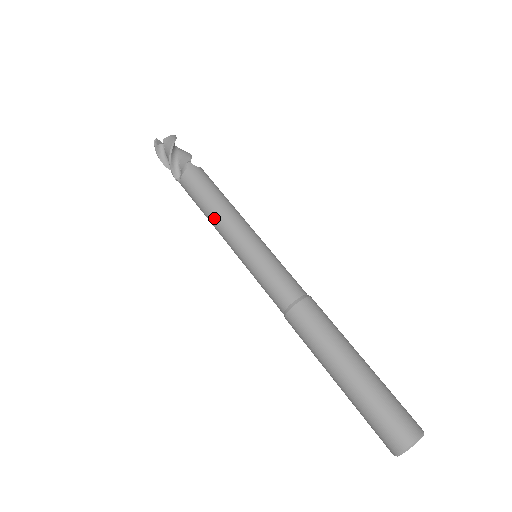
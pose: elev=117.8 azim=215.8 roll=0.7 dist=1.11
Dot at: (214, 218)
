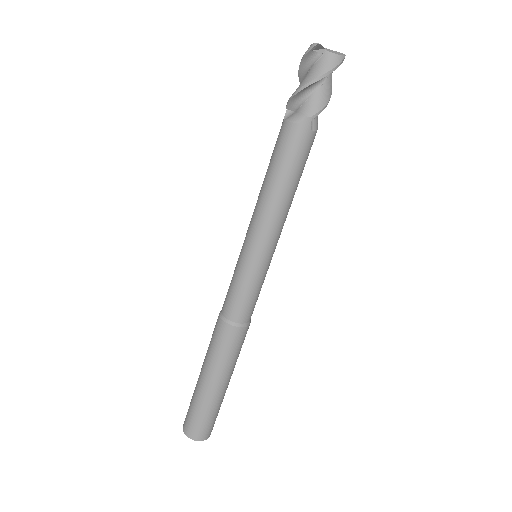
Dot at: (262, 197)
